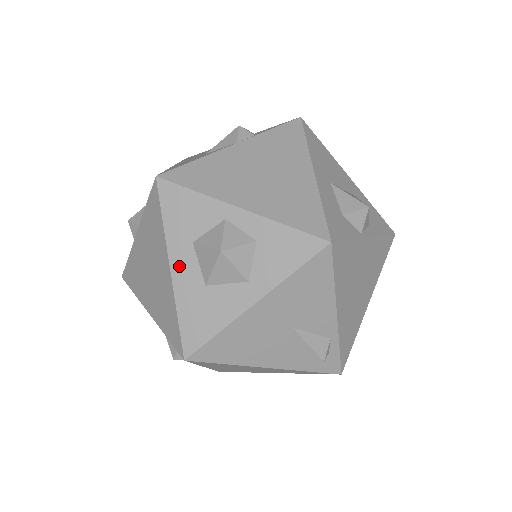
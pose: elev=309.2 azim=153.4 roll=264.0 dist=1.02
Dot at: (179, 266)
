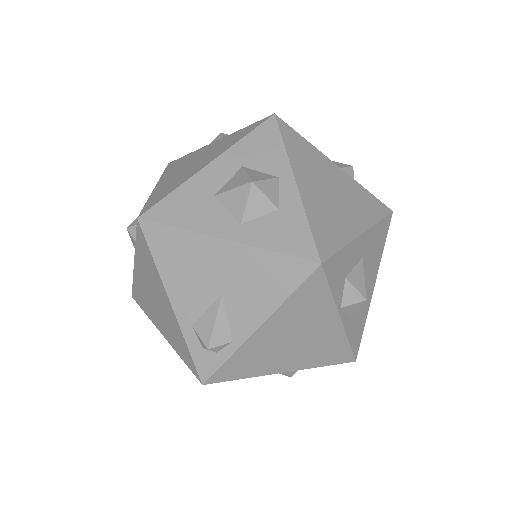
Dot at: (216, 168)
